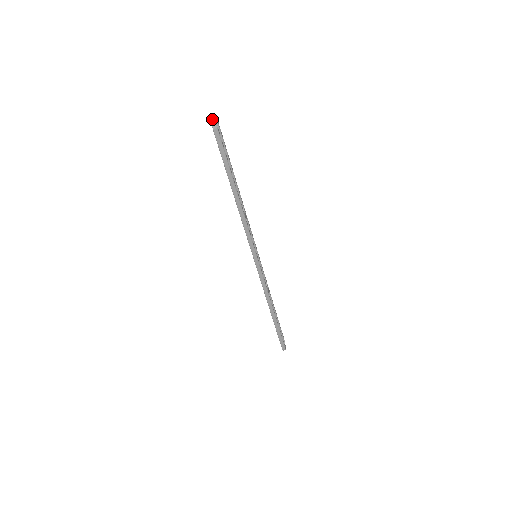
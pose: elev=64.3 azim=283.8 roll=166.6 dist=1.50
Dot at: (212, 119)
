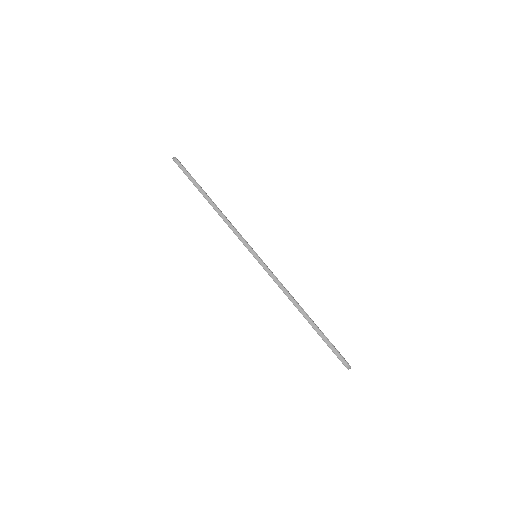
Dot at: (173, 158)
